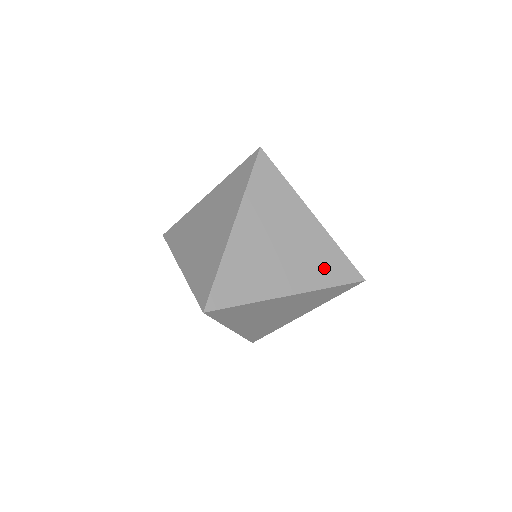
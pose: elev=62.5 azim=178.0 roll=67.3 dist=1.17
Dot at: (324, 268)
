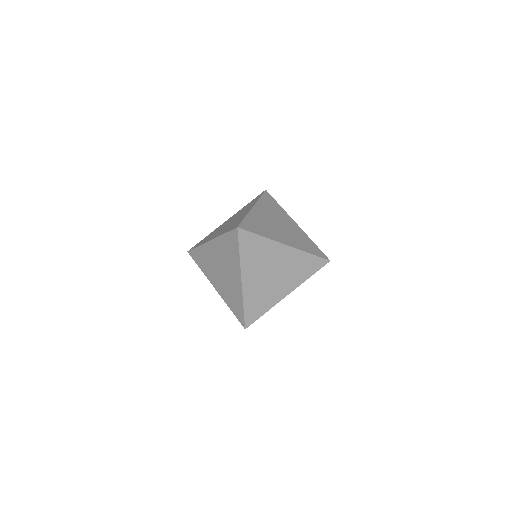
Dot at: (303, 270)
